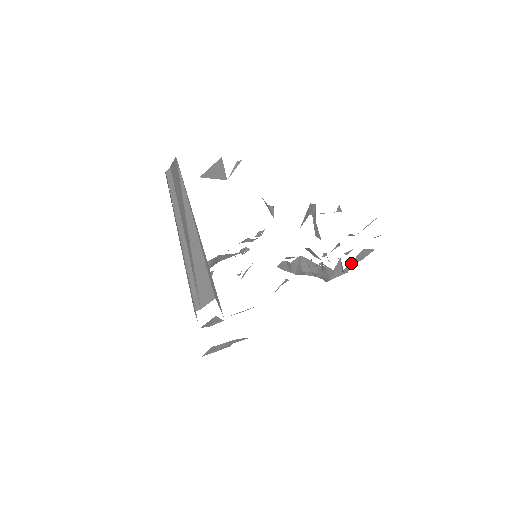
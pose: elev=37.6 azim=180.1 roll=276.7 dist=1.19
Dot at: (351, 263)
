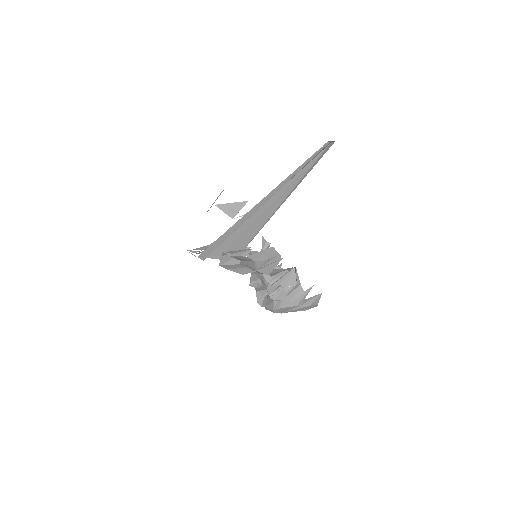
Dot at: (310, 298)
